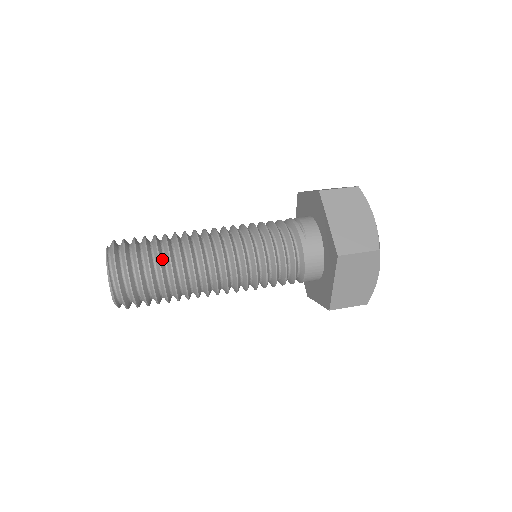
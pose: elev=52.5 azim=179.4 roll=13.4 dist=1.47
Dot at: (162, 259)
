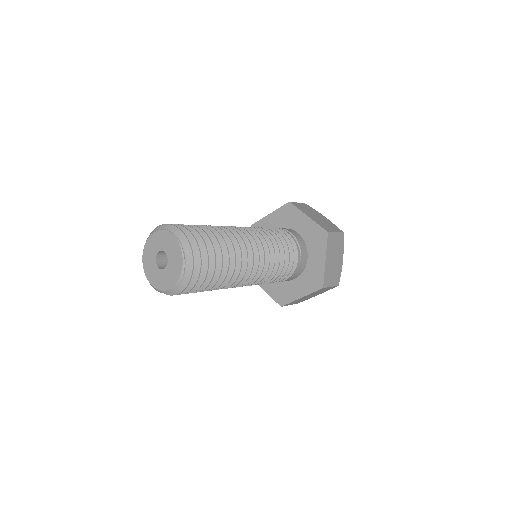
Dot at: (221, 264)
